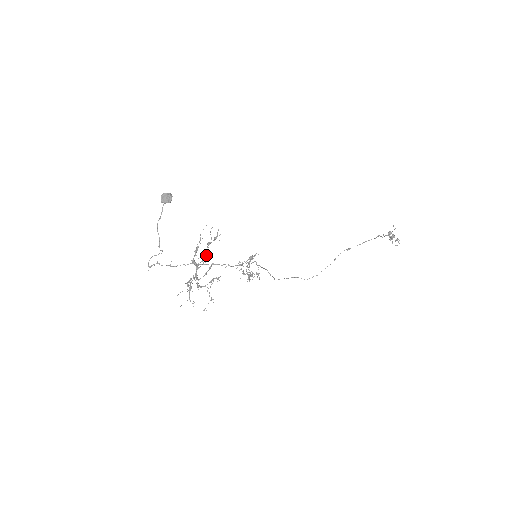
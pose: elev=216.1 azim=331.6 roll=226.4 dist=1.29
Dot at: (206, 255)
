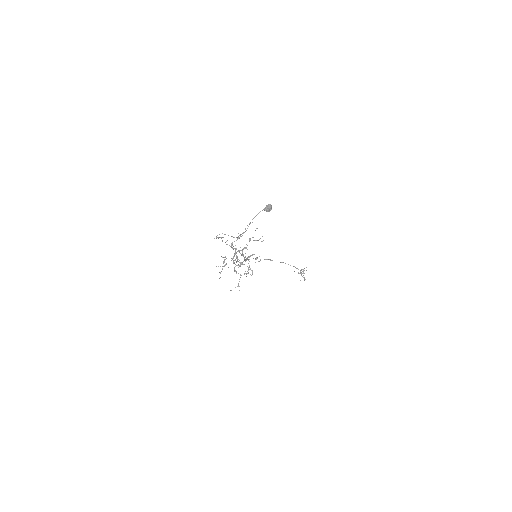
Dot at: (246, 248)
